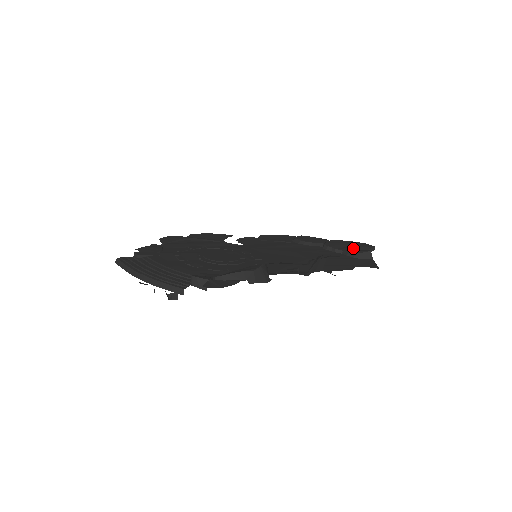
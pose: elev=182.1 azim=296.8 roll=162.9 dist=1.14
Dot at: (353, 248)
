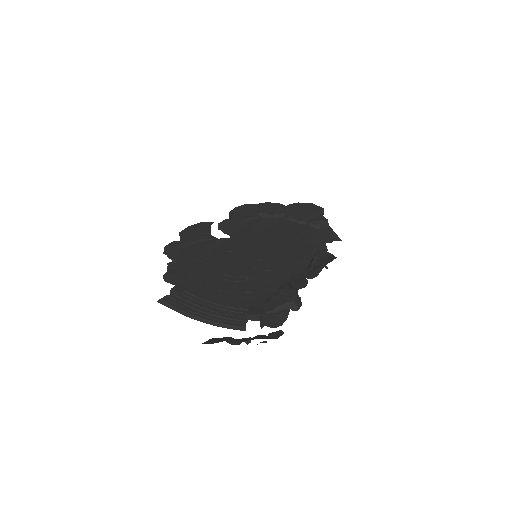
Dot at: (311, 216)
